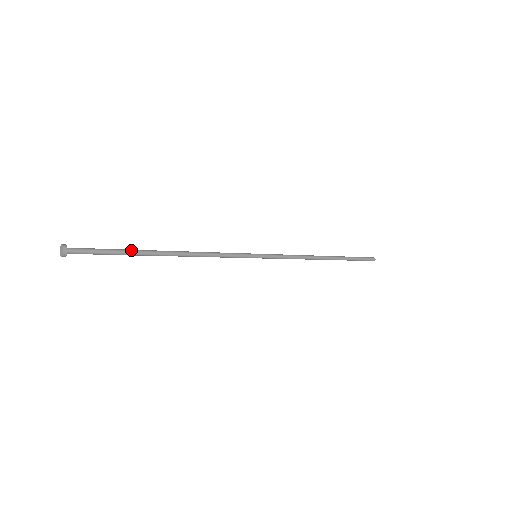
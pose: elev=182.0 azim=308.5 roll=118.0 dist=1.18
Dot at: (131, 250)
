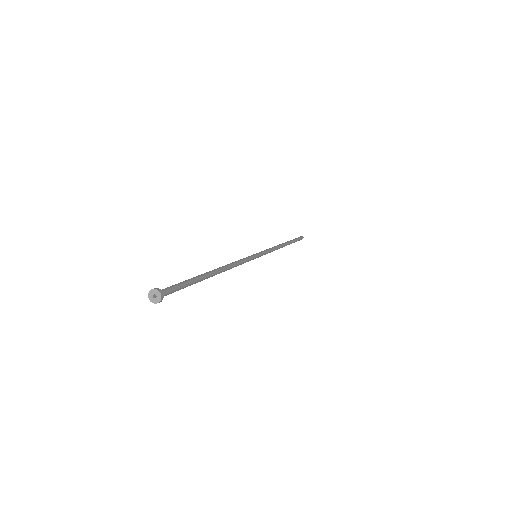
Dot at: (195, 277)
